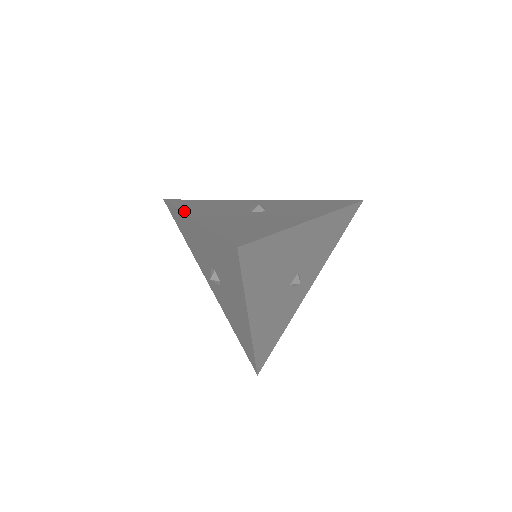
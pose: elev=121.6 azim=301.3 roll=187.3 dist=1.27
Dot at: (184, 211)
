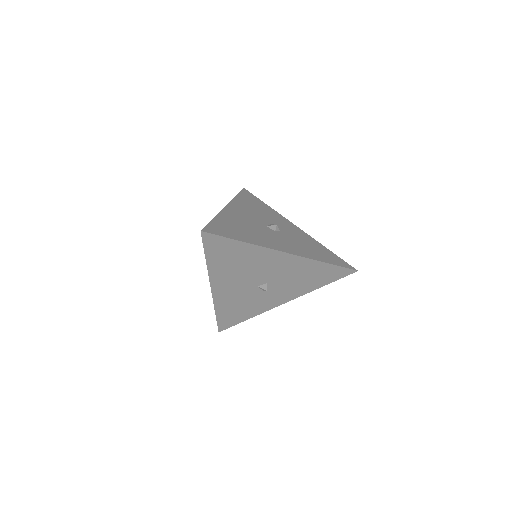
Dot at: (233, 200)
